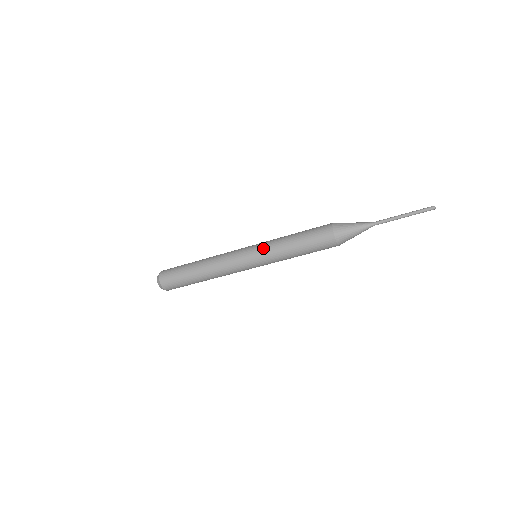
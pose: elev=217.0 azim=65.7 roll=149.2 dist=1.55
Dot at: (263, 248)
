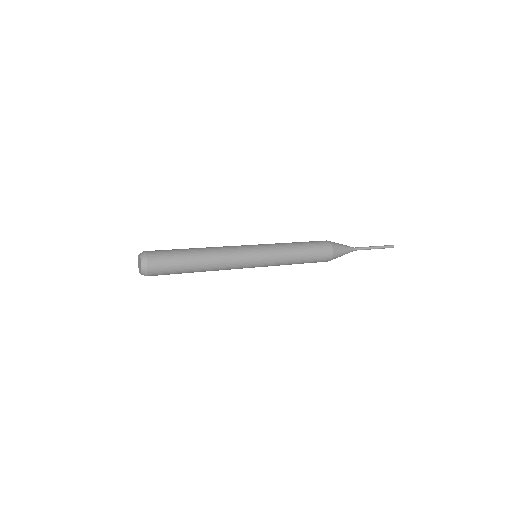
Dot at: (271, 248)
